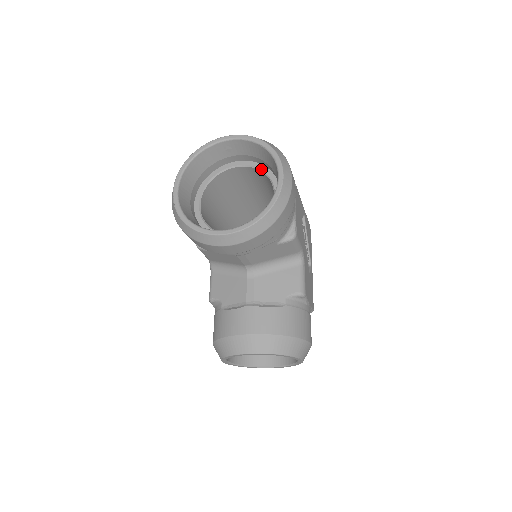
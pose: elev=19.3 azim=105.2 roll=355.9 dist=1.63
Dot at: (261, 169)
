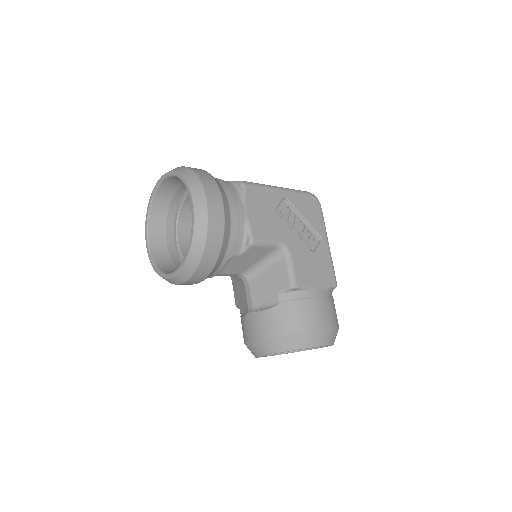
Dot at: occluded
